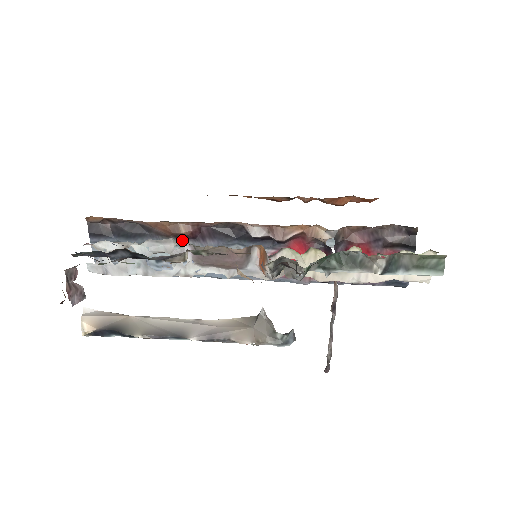
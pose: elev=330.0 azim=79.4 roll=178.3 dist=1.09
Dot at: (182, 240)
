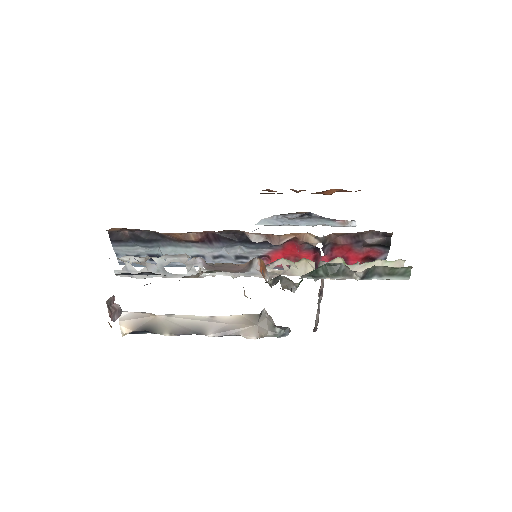
Dot at: (192, 243)
